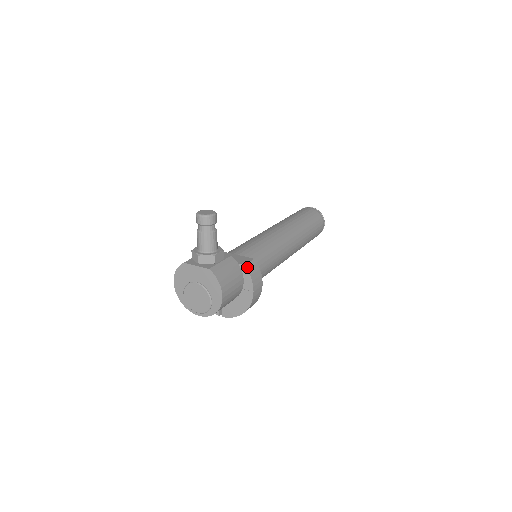
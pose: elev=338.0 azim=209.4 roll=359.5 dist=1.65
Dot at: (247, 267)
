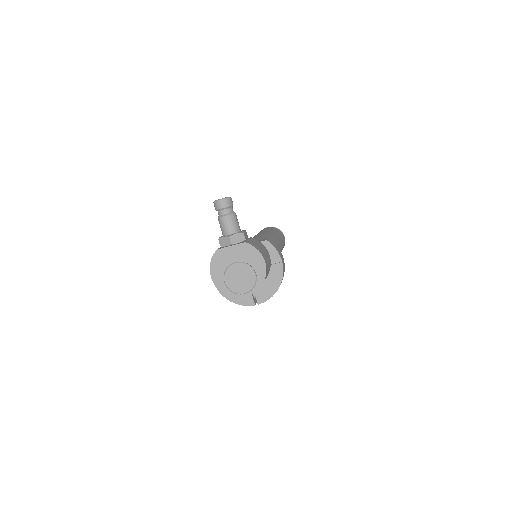
Dot at: (269, 241)
